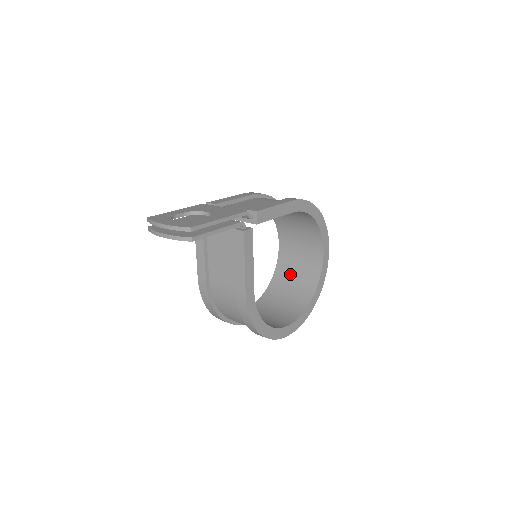
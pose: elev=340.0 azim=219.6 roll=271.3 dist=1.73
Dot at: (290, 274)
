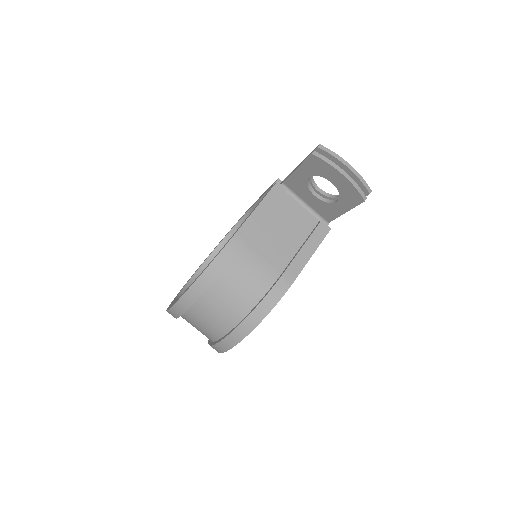
Dot at: occluded
